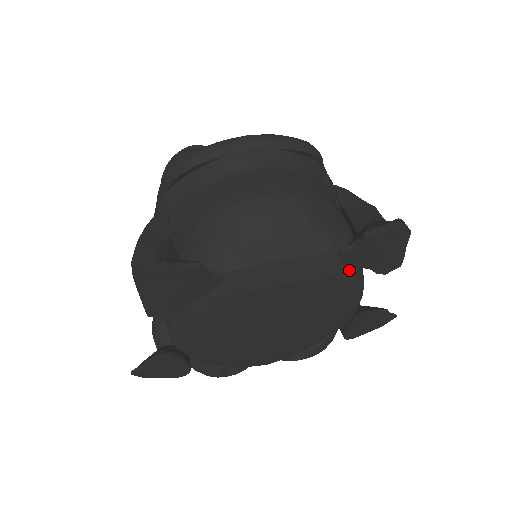
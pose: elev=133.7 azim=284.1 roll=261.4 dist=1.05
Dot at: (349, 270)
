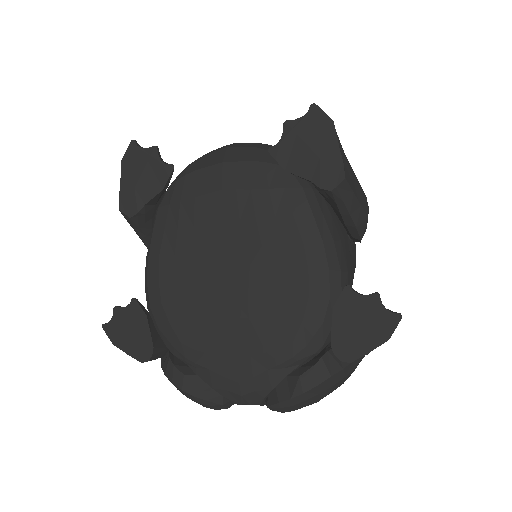
Dot at: (295, 191)
